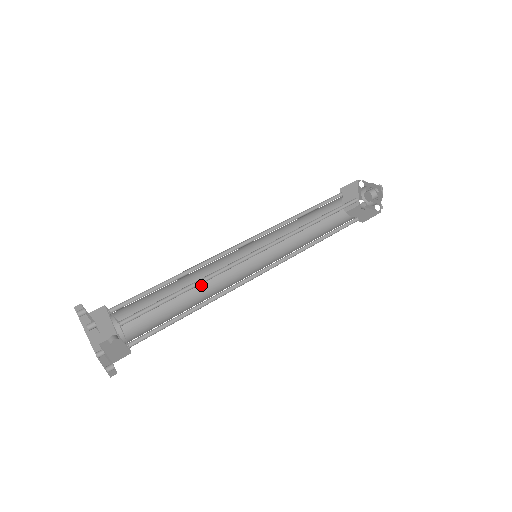
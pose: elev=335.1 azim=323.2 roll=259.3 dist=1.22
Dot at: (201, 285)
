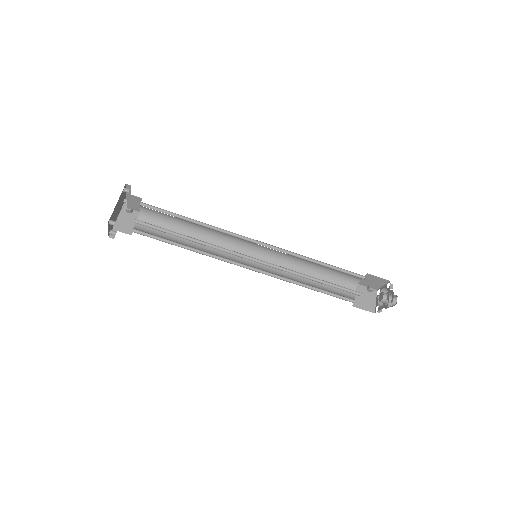
Dot at: (205, 250)
